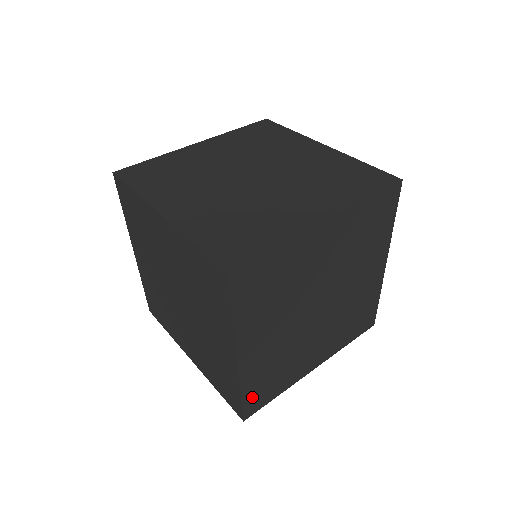
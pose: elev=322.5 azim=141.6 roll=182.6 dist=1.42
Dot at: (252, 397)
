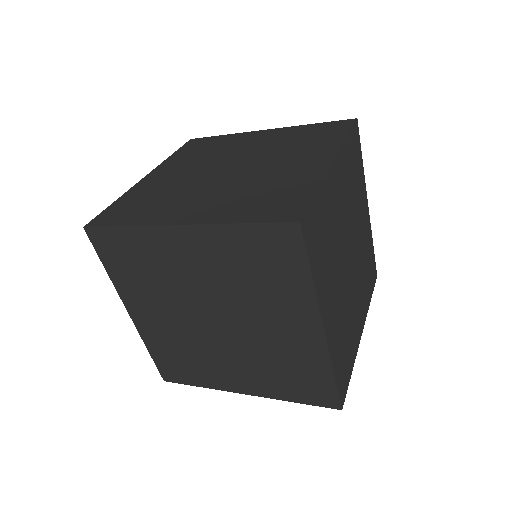
Dot at: (164, 364)
